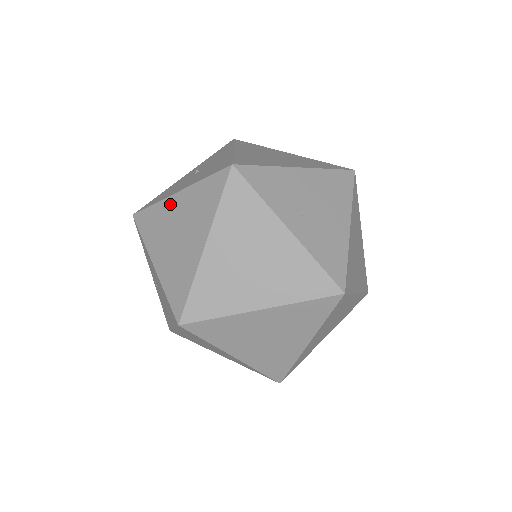
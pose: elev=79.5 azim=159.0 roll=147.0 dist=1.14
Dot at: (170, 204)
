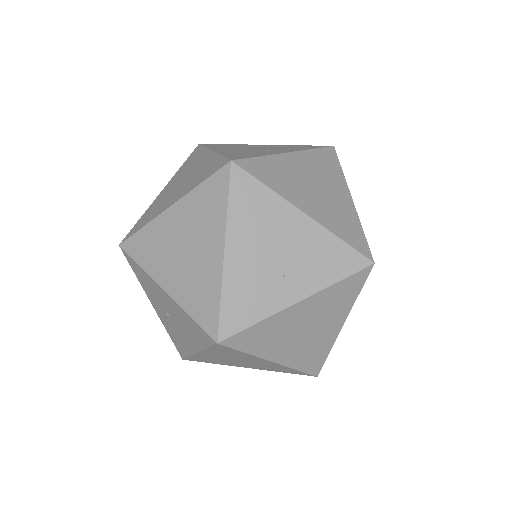
Dot at: (204, 356)
